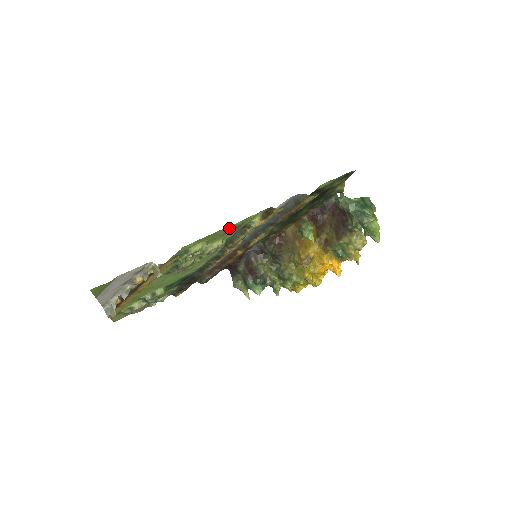
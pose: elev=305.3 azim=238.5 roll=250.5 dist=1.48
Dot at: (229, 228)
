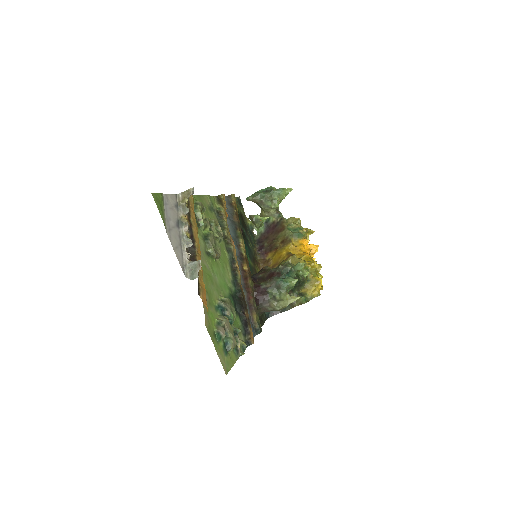
Dot at: (207, 203)
